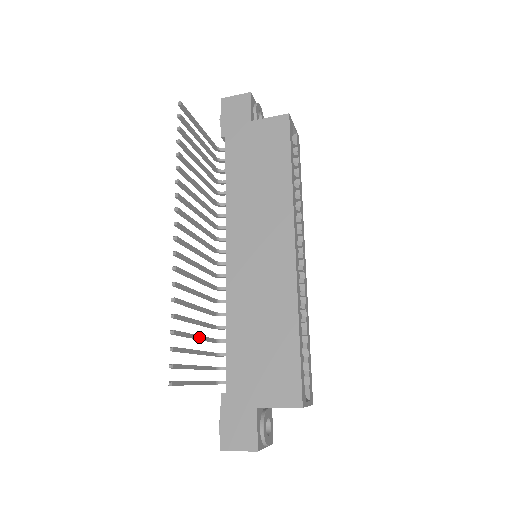
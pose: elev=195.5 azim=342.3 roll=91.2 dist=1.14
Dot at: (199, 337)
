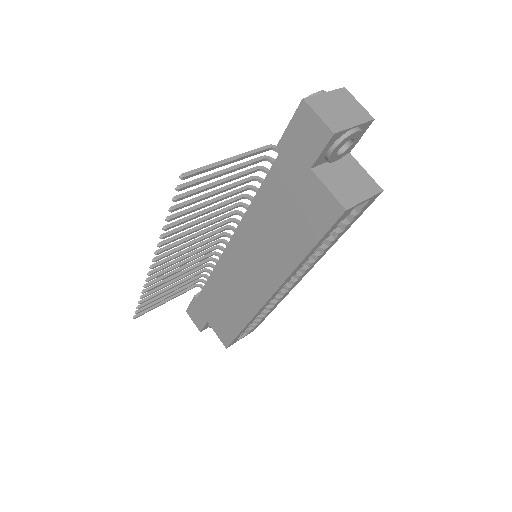
Dot at: (177, 285)
